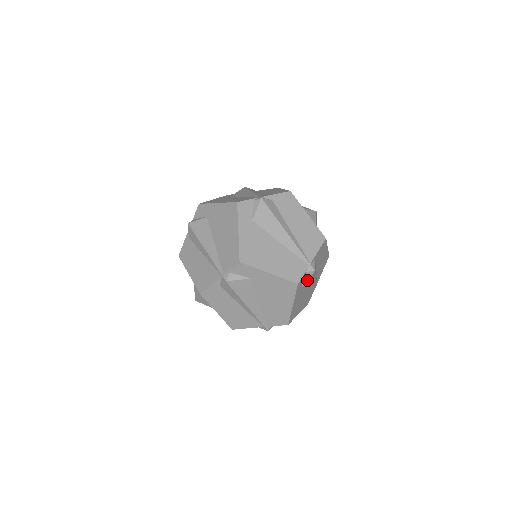
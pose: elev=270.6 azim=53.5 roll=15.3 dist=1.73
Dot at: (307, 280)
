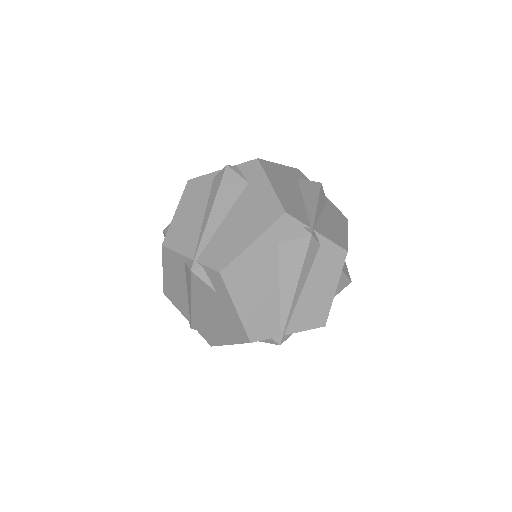
Dot at: (265, 342)
